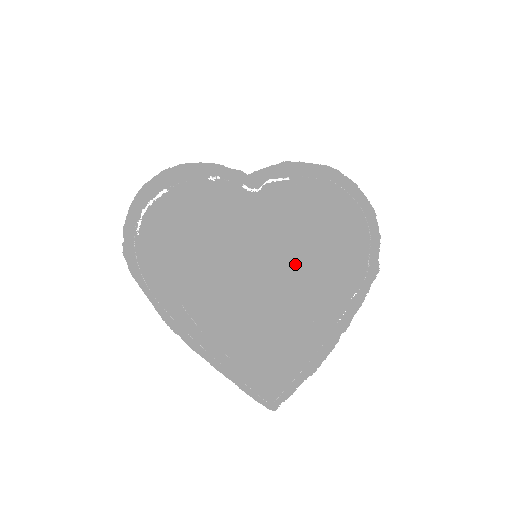
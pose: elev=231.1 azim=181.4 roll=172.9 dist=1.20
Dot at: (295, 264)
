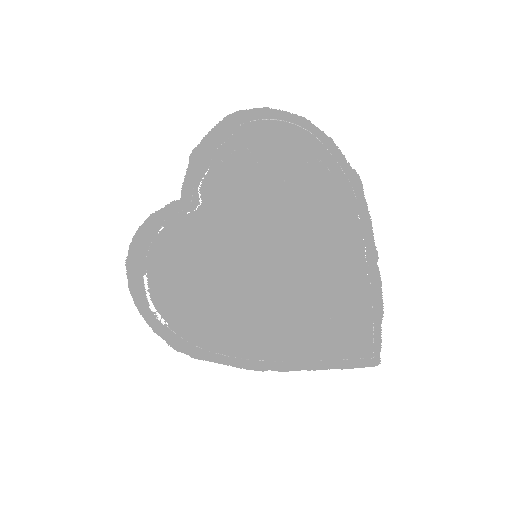
Dot at: (289, 228)
